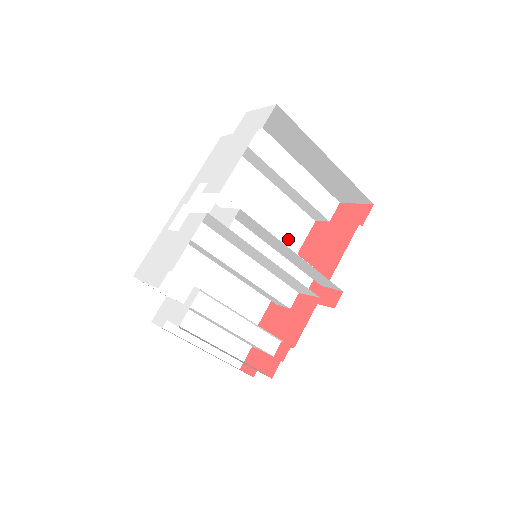
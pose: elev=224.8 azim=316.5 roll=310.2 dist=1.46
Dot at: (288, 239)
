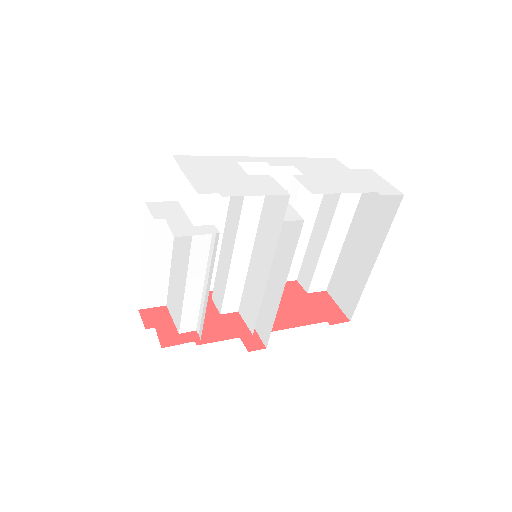
Dot at: occluded
